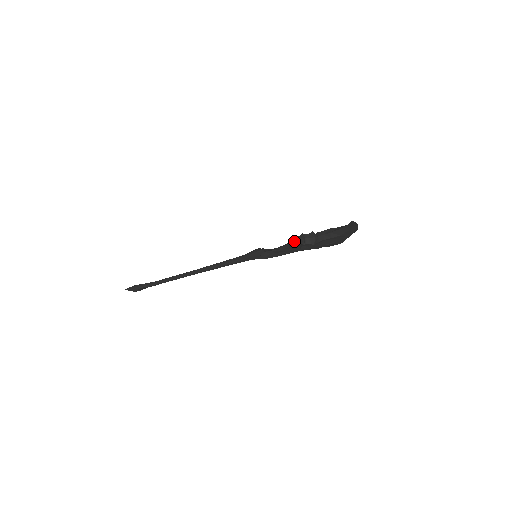
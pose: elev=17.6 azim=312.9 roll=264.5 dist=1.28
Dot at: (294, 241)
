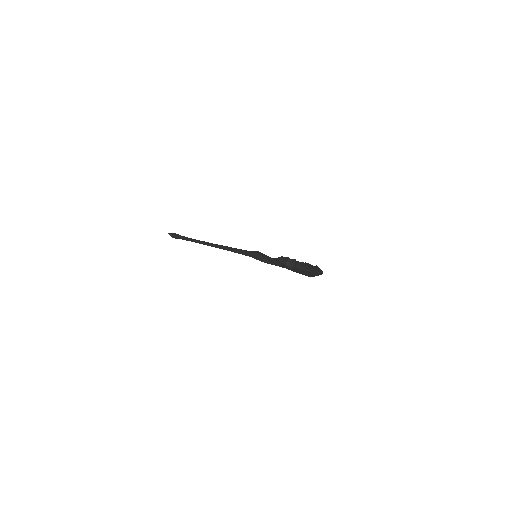
Dot at: (279, 259)
